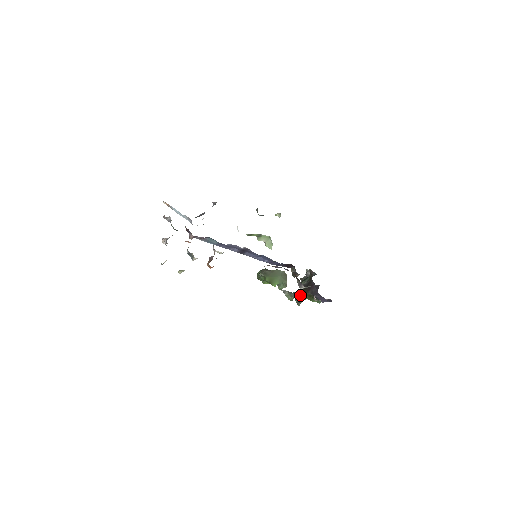
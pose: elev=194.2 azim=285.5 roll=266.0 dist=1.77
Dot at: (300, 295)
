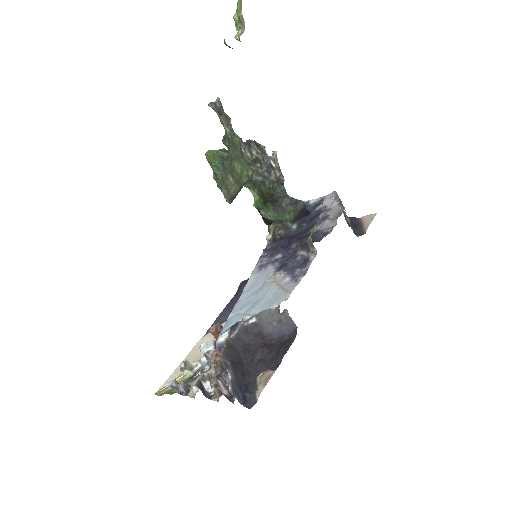
Dot at: occluded
